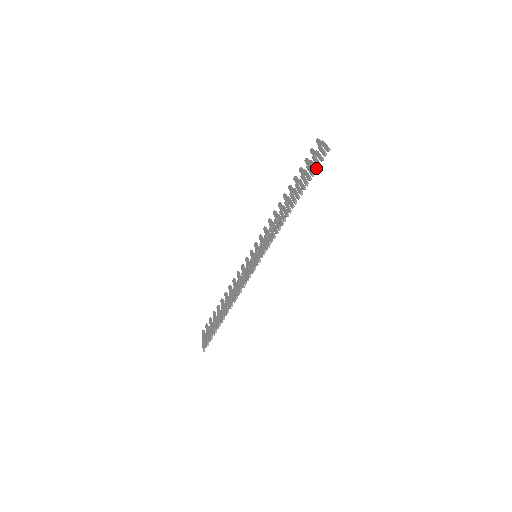
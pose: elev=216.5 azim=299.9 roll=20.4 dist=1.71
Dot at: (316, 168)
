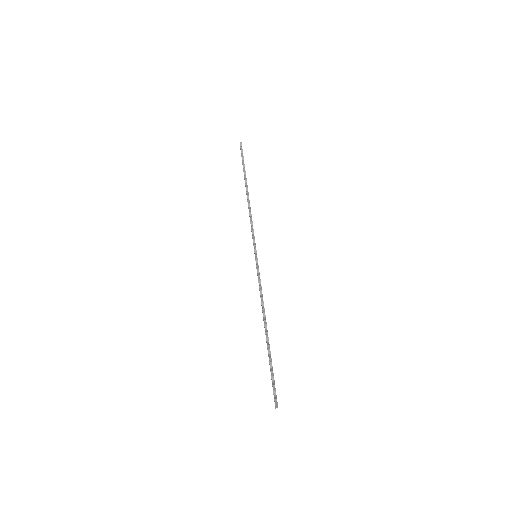
Dot at: occluded
